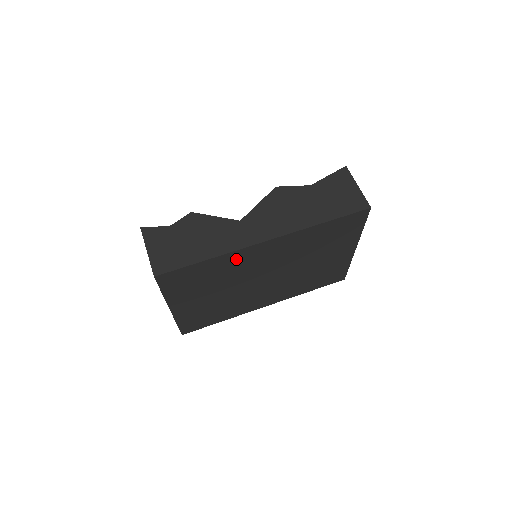
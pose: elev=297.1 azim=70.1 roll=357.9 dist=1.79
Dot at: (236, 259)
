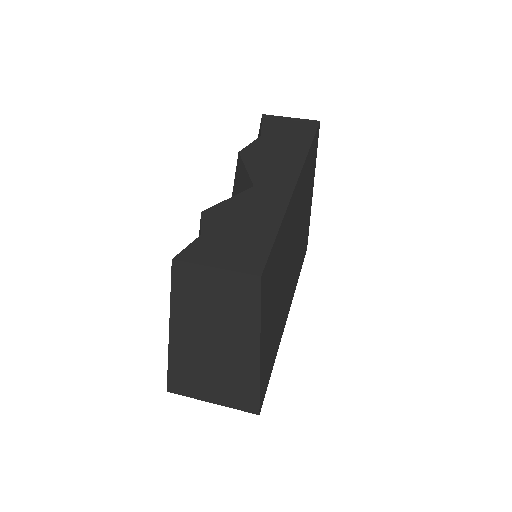
Dot at: (287, 222)
